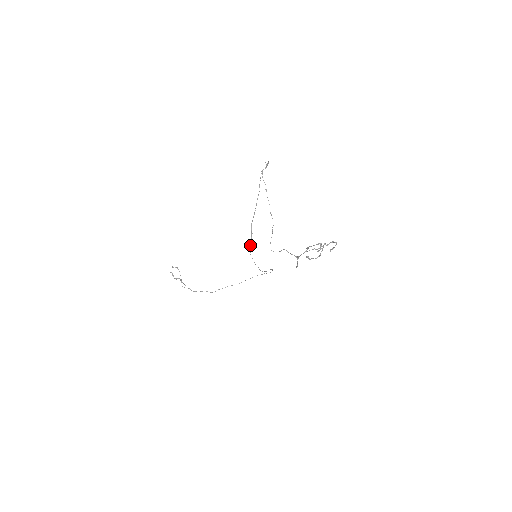
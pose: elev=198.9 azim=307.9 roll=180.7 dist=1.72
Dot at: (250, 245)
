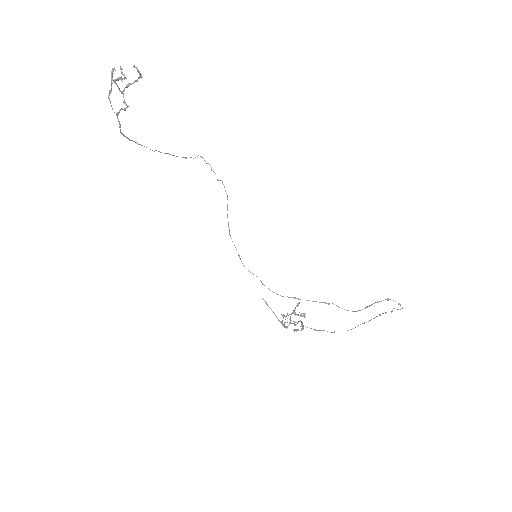
Dot at: occluded
